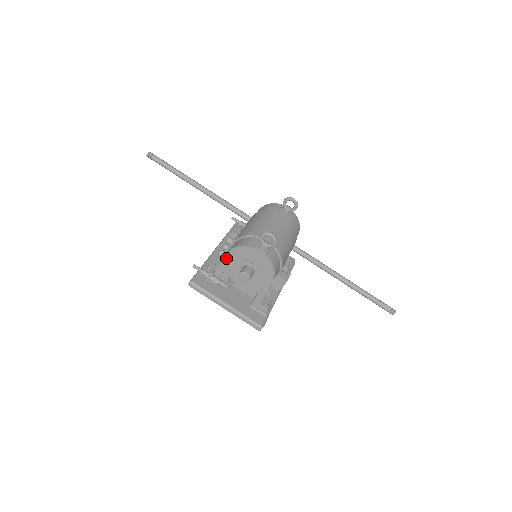
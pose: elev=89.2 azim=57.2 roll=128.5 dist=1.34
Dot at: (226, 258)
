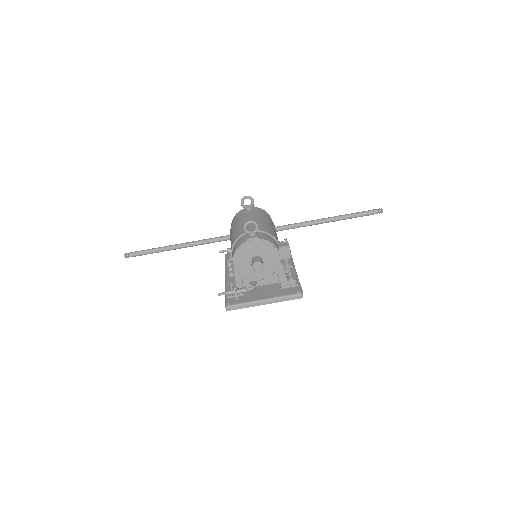
Dot at: (235, 267)
